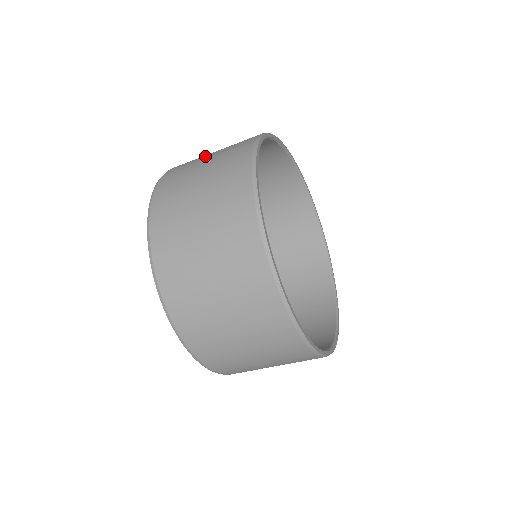
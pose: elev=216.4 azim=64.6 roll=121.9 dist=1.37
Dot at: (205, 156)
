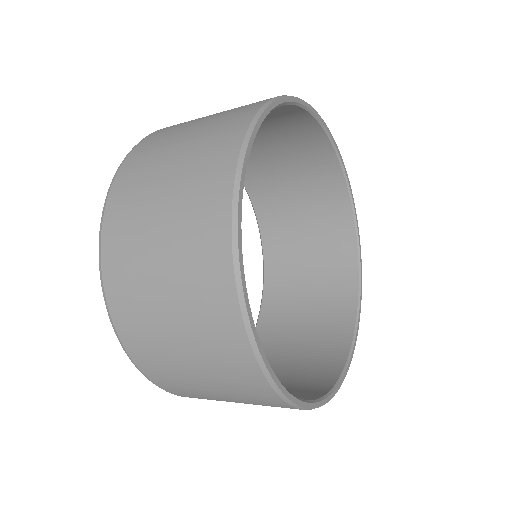
Dot at: occluded
